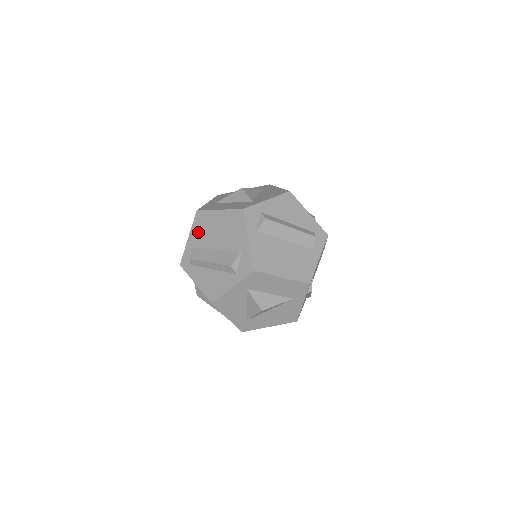
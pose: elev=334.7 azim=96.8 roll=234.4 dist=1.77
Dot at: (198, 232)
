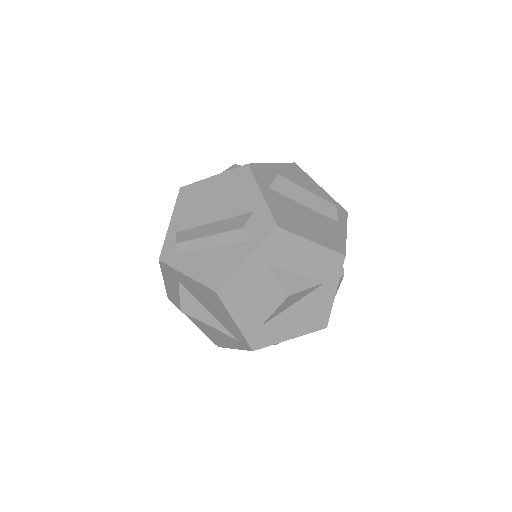
Dot at: (184, 211)
